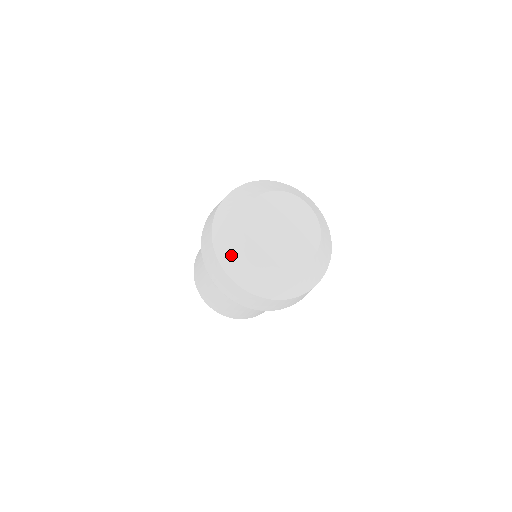
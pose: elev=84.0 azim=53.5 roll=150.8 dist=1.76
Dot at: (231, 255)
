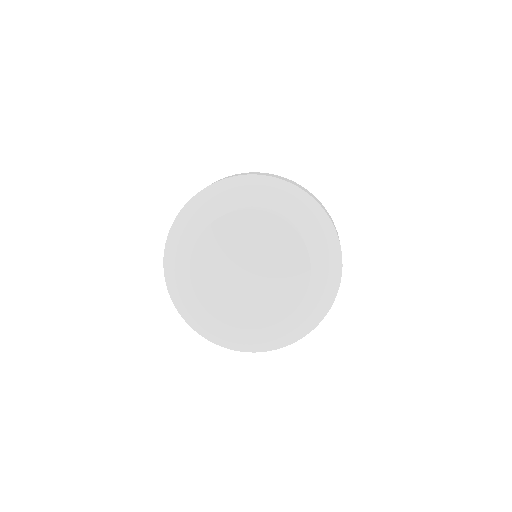
Dot at: (210, 331)
